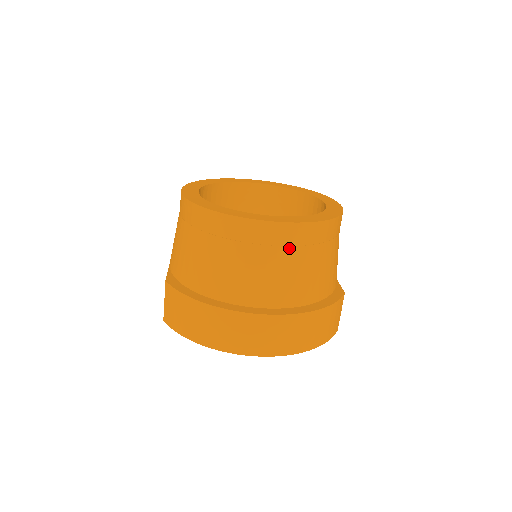
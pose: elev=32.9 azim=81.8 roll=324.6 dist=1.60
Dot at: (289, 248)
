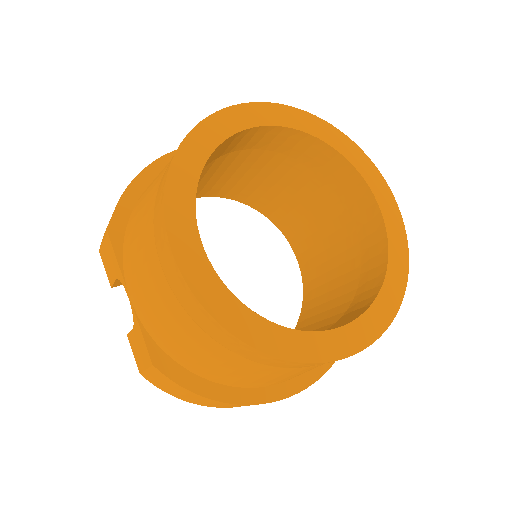
Dot at: occluded
